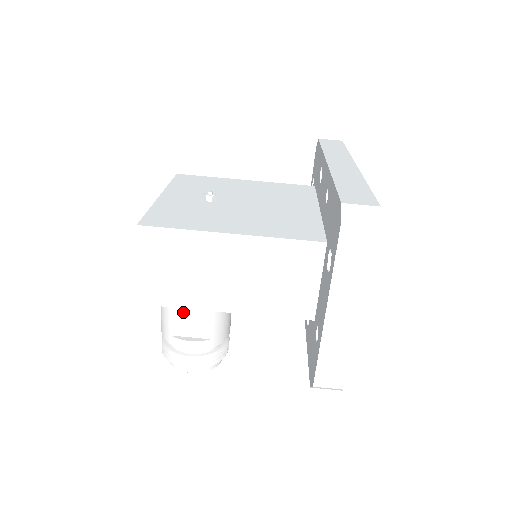
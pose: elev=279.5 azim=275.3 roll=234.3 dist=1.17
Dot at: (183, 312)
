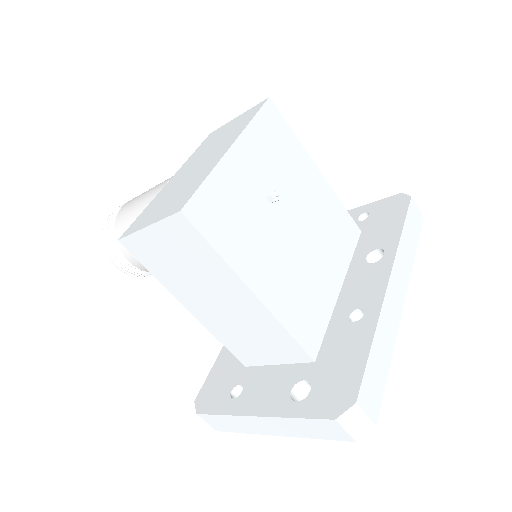
Dot at: occluded
